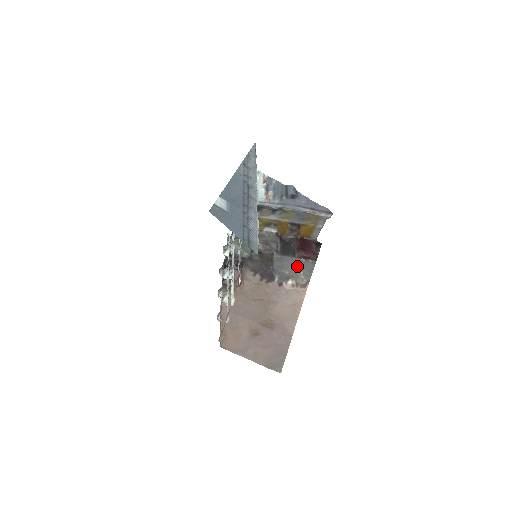
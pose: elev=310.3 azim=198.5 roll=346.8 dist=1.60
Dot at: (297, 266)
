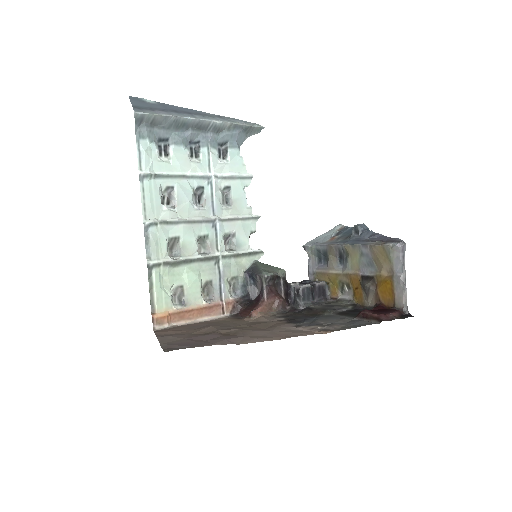
Dot at: (344, 321)
